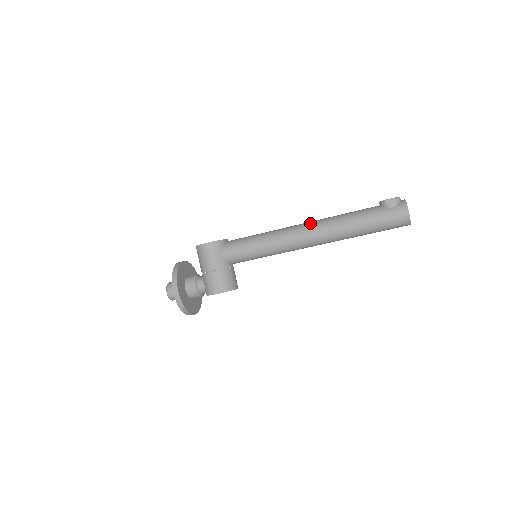
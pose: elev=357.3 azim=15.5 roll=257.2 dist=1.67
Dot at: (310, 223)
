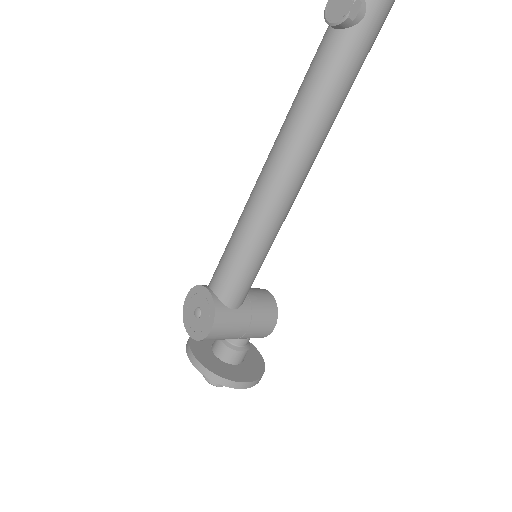
Dot at: (284, 161)
